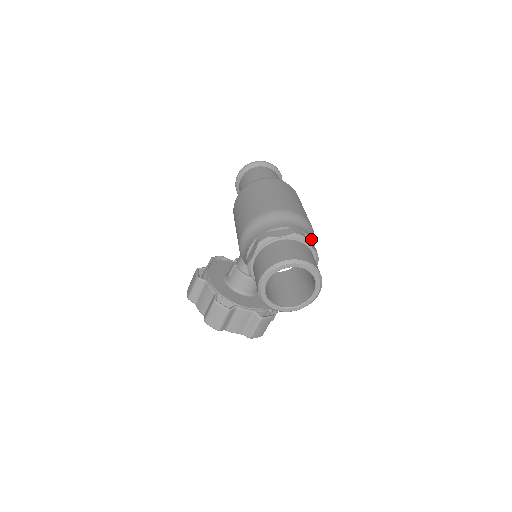
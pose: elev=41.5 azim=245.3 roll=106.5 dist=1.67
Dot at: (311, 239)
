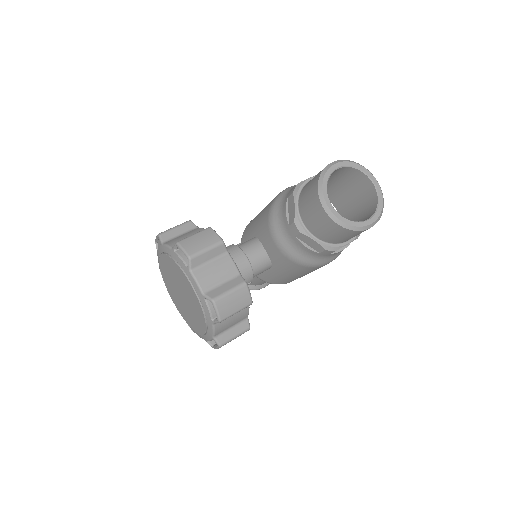
Dot at: occluded
